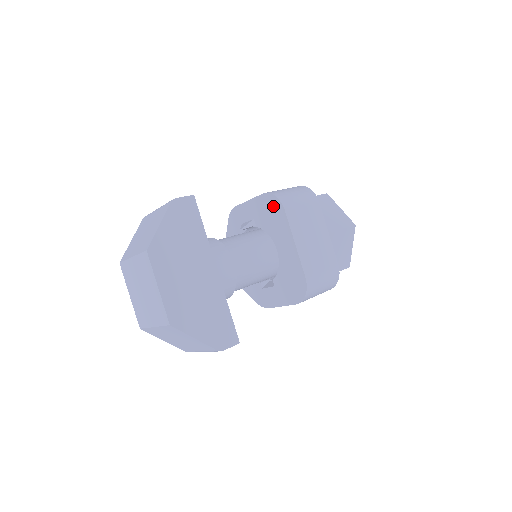
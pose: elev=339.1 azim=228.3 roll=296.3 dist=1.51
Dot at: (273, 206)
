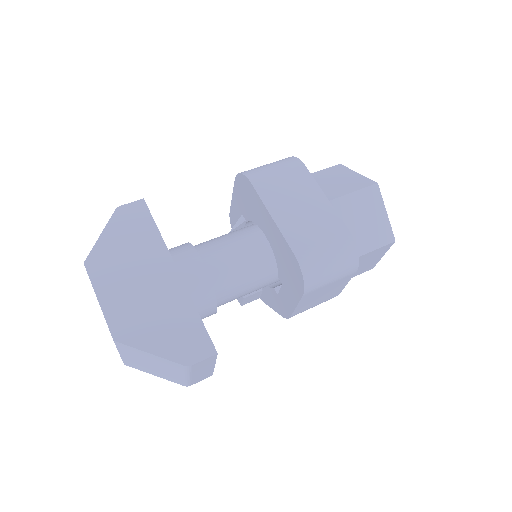
Dot at: (244, 186)
